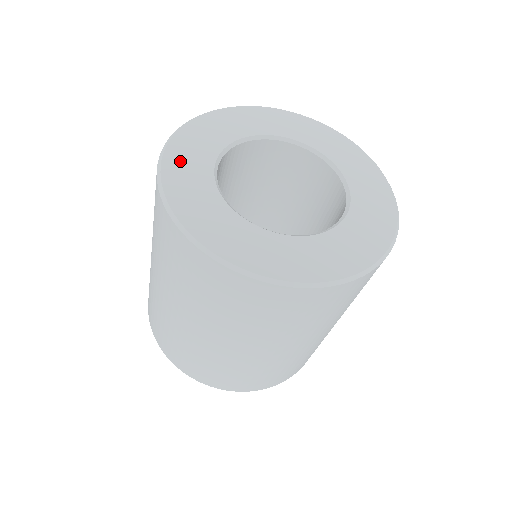
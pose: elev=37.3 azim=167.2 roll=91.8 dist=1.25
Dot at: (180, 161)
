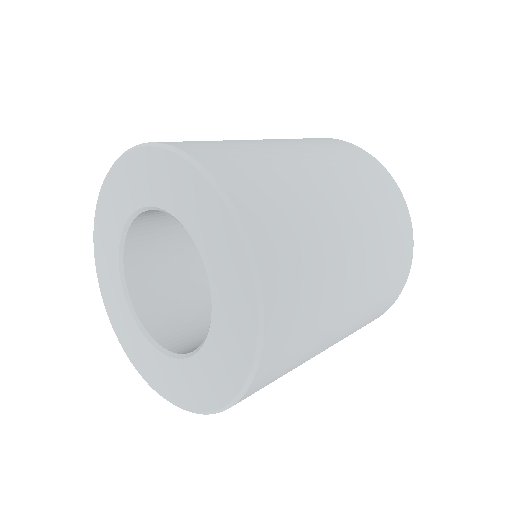
Dot at: (103, 265)
